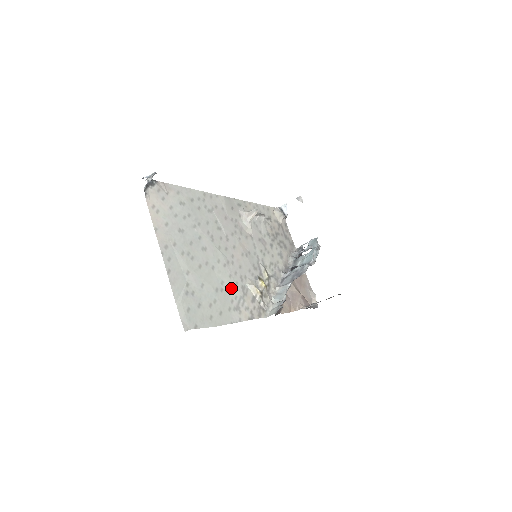
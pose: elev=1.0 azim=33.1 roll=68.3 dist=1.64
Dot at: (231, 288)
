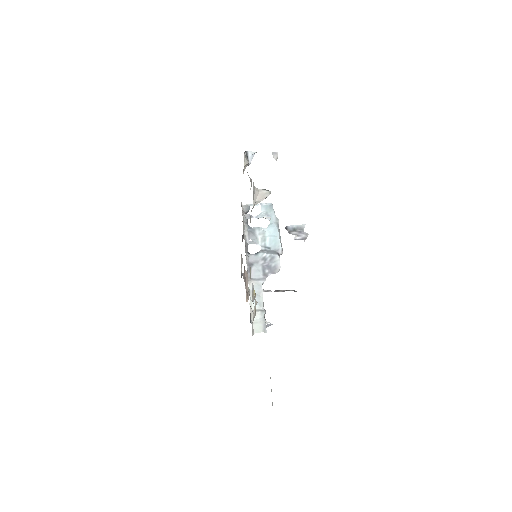
Dot at: occluded
